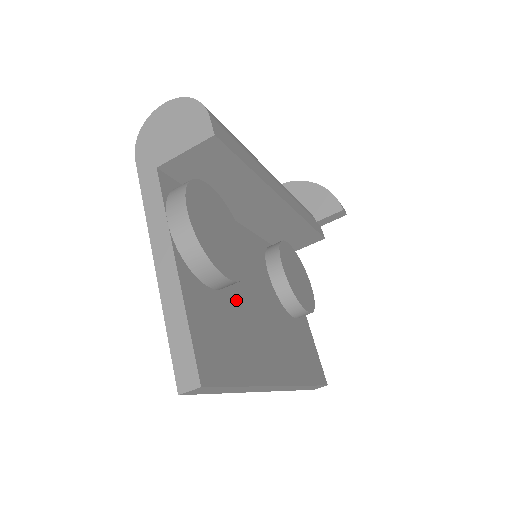
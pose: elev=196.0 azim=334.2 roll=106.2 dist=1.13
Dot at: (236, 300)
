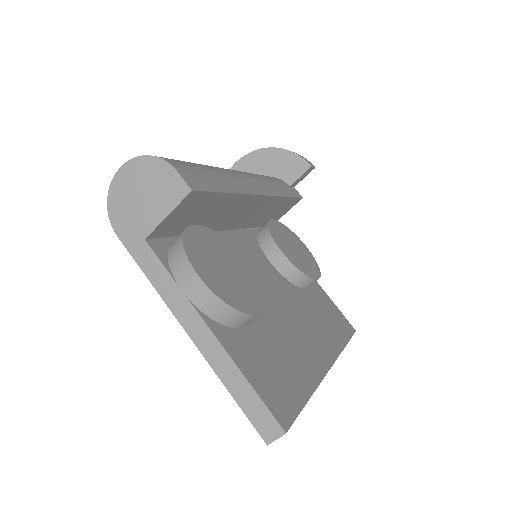
Dot at: (264, 318)
